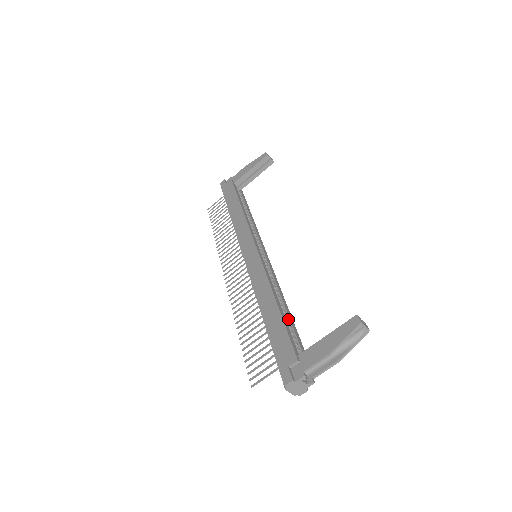
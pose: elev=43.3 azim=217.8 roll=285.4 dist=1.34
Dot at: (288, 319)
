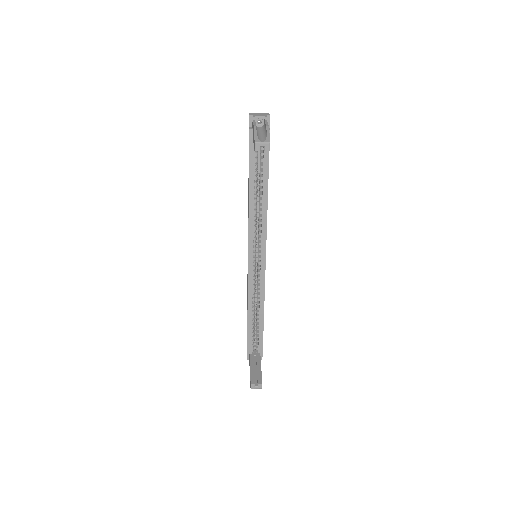
Dot at: (259, 324)
